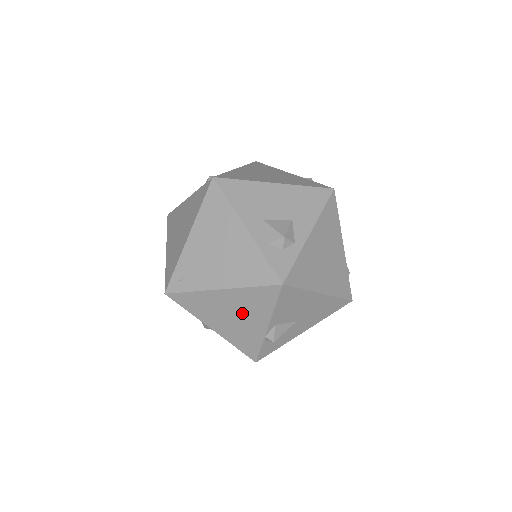
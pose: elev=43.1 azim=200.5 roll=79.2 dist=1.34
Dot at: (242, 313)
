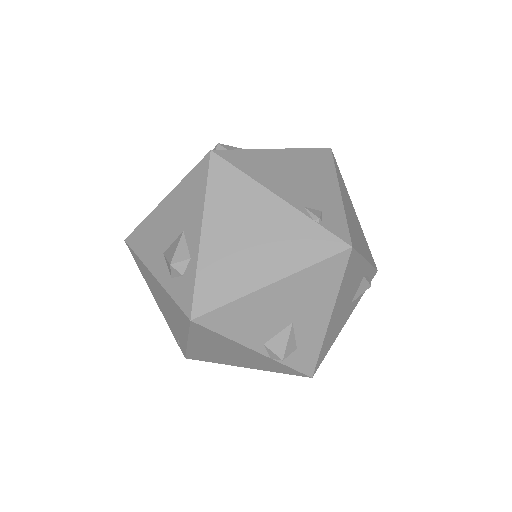
Dot at: (227, 350)
